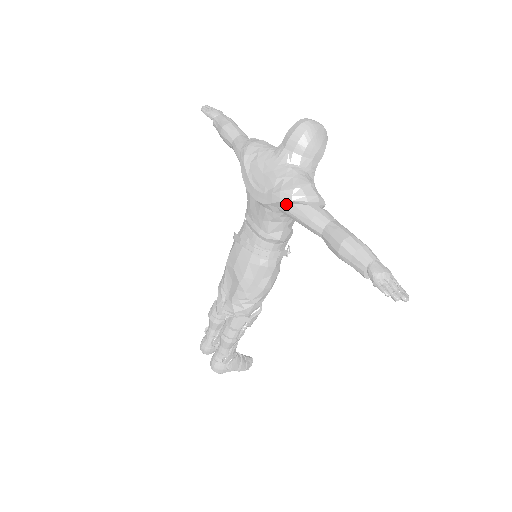
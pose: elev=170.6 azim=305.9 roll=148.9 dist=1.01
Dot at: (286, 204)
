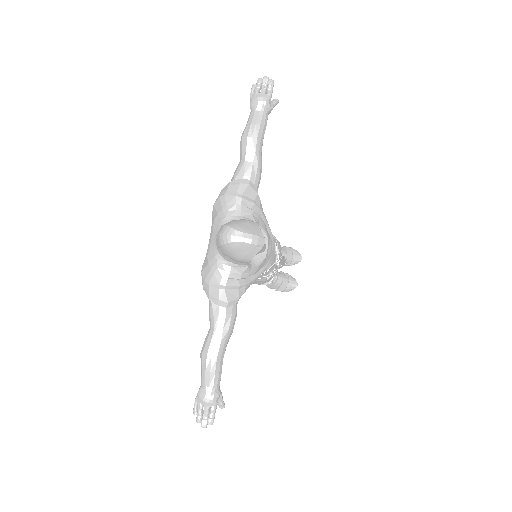
Dot at: occluded
